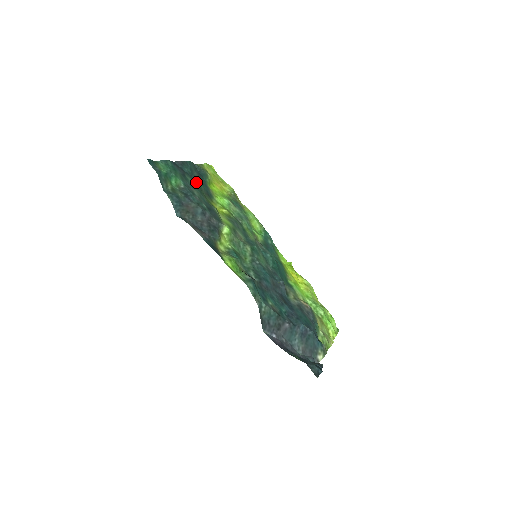
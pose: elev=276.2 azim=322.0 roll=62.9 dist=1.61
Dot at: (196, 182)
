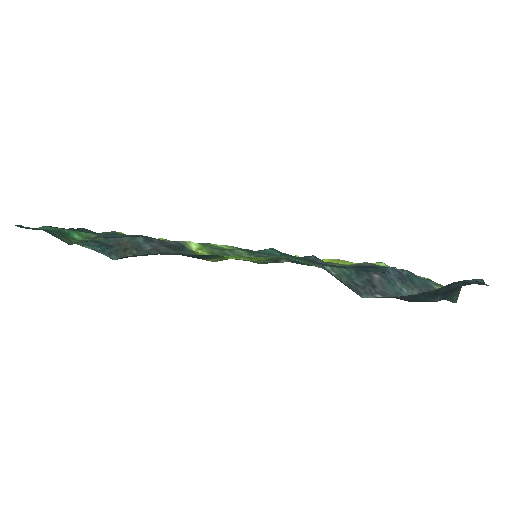
Dot at: occluded
